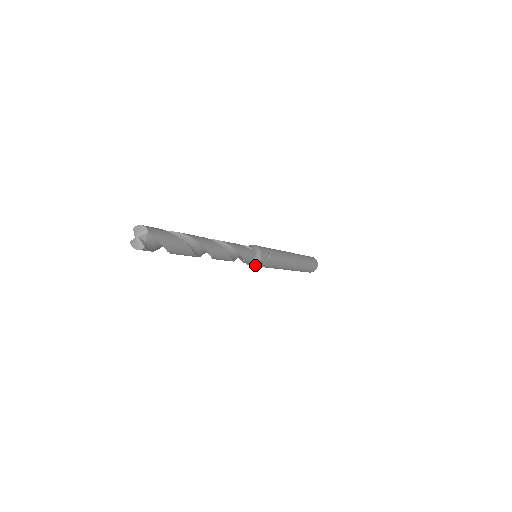
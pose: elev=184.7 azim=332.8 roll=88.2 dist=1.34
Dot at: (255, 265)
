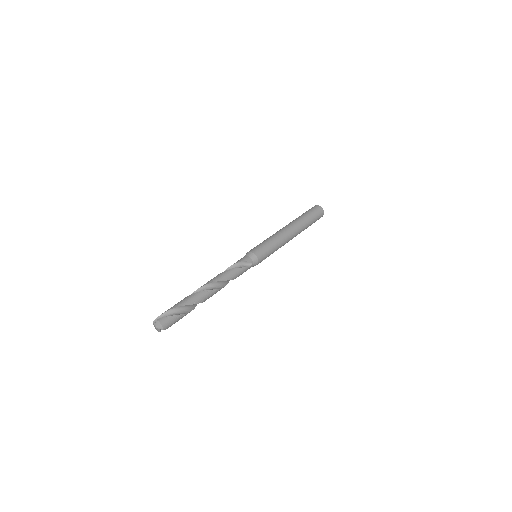
Dot at: occluded
